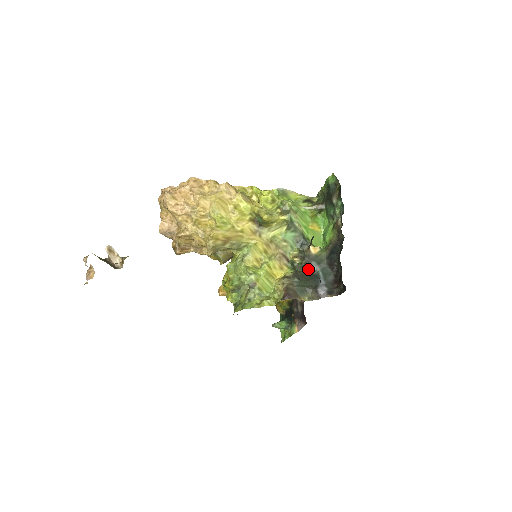
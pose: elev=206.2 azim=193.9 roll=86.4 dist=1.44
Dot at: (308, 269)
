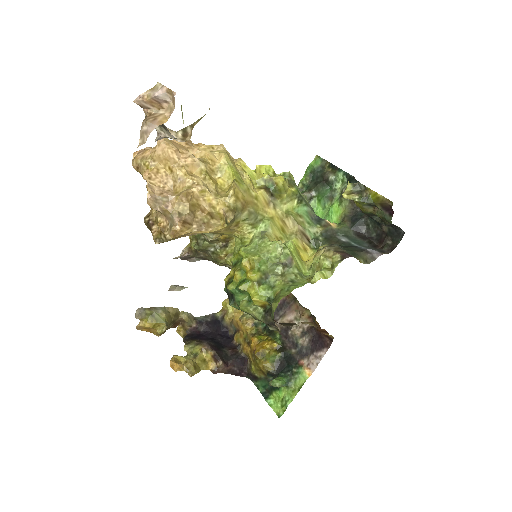
Dot at: (372, 202)
